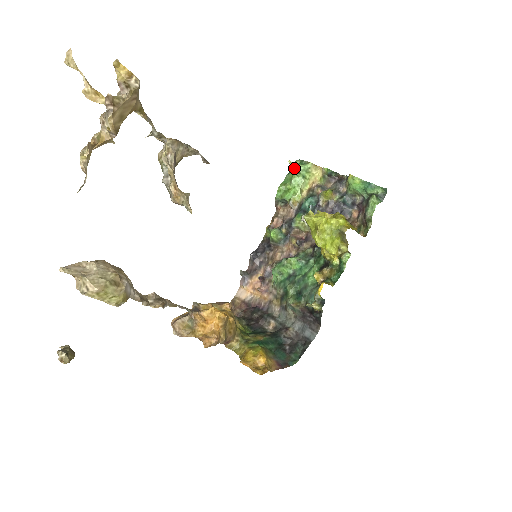
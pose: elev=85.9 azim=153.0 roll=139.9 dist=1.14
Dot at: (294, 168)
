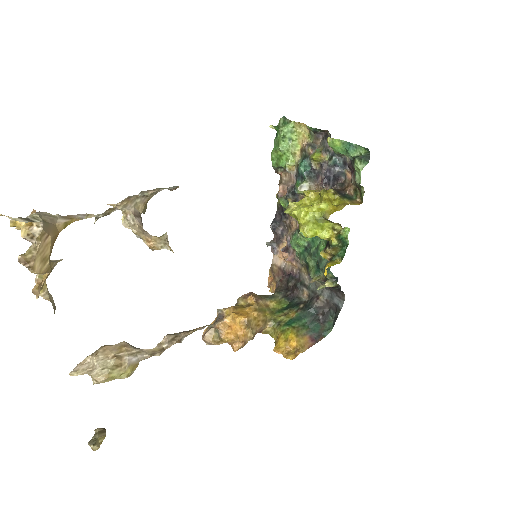
Dot at: (278, 132)
